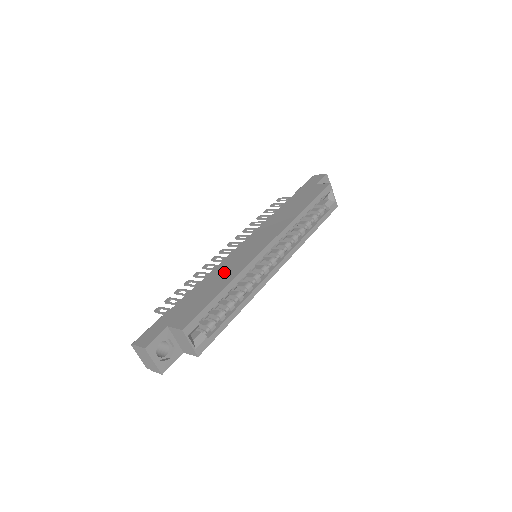
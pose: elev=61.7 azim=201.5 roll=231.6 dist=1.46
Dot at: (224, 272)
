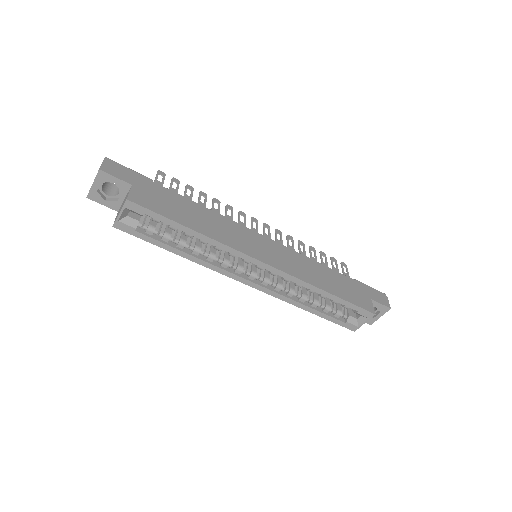
Dot at: (217, 226)
